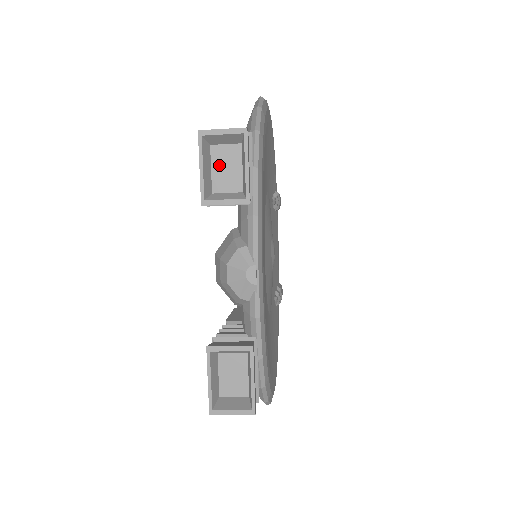
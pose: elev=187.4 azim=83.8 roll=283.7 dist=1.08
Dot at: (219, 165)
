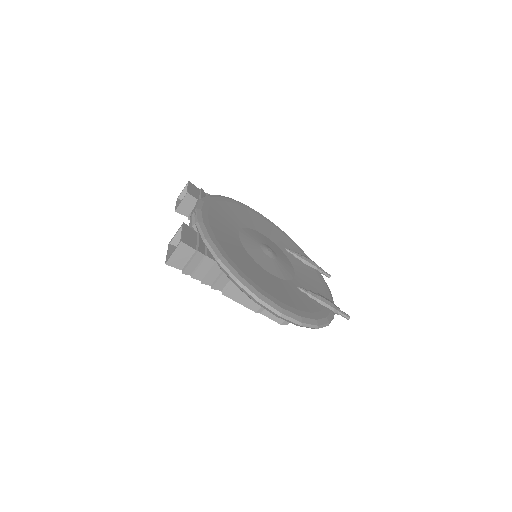
Dot at: occluded
